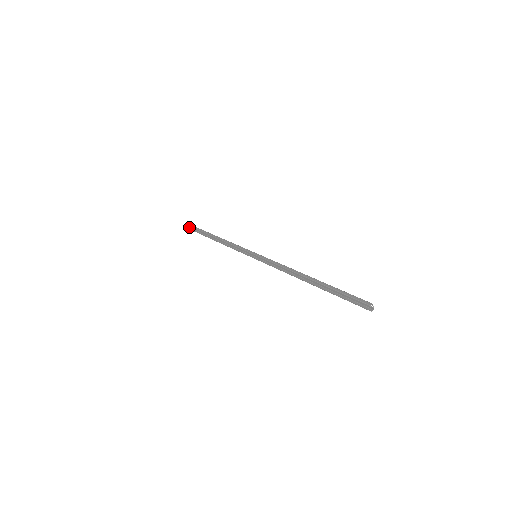
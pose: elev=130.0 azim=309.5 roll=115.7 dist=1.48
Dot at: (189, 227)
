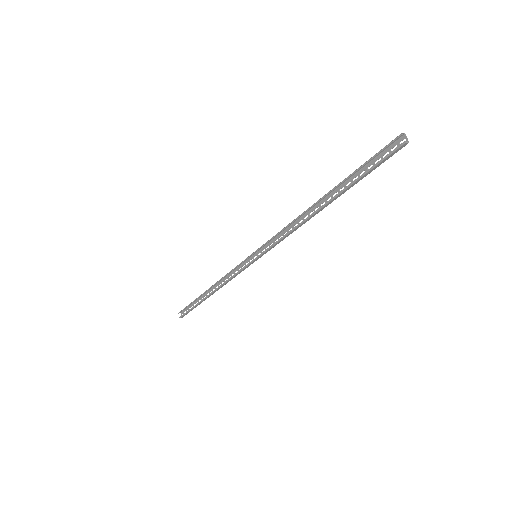
Dot at: (182, 317)
